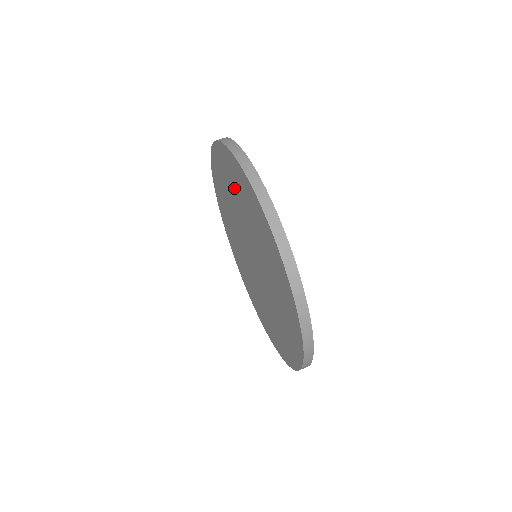
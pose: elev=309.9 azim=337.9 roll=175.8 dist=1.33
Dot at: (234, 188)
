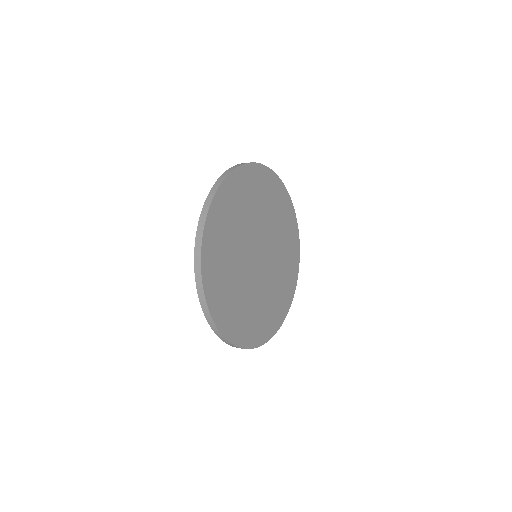
Dot at: occluded
